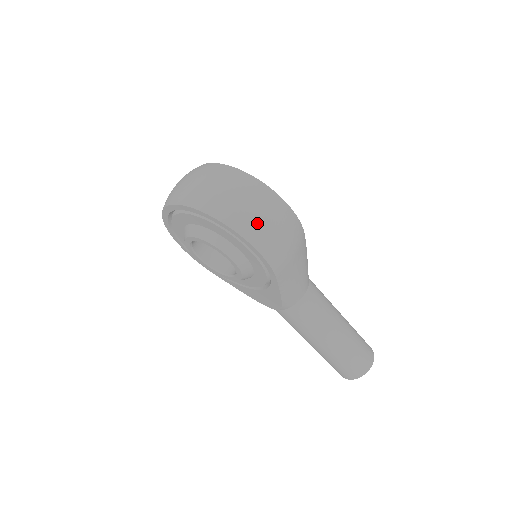
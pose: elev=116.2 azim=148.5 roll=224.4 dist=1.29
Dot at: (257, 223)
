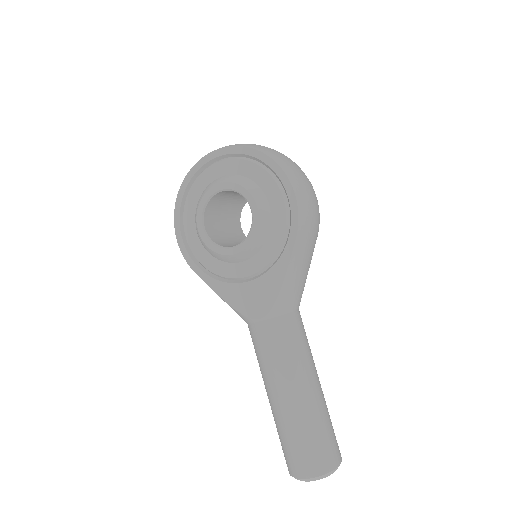
Dot at: (298, 174)
